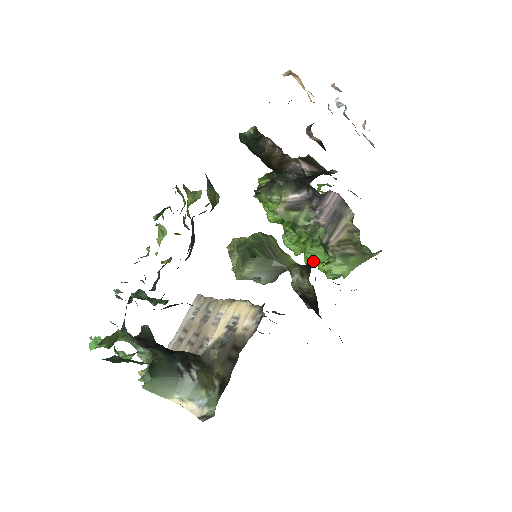
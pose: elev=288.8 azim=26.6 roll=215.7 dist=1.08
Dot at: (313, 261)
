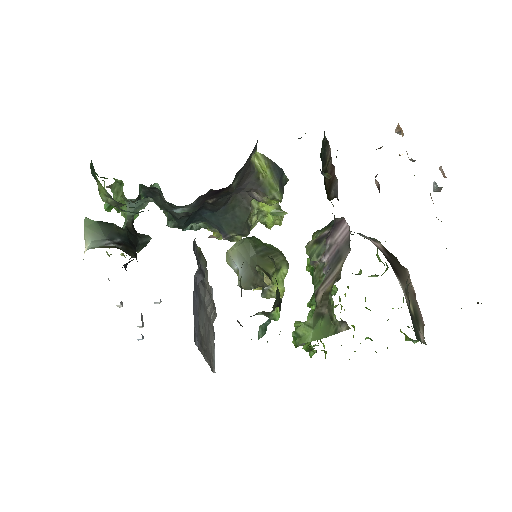
Dot at: occluded
